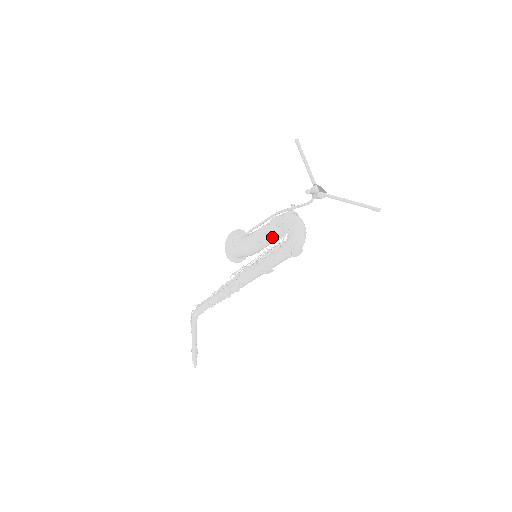
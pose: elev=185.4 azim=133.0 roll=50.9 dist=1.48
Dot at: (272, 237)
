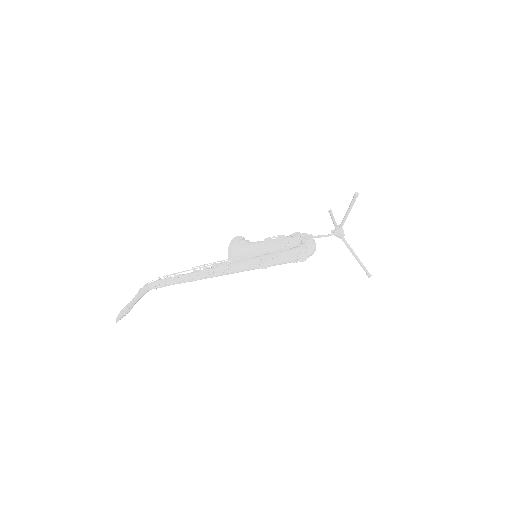
Dot at: (282, 245)
